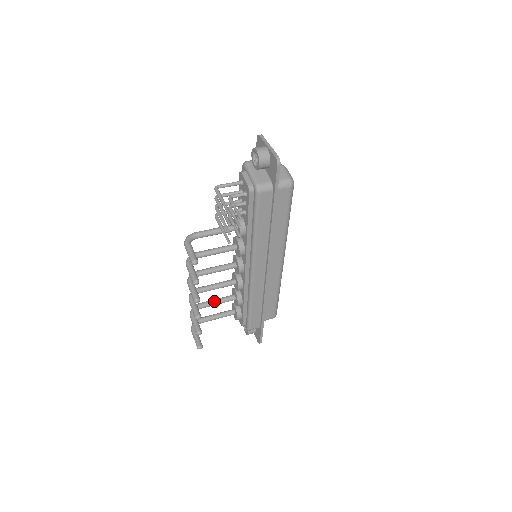
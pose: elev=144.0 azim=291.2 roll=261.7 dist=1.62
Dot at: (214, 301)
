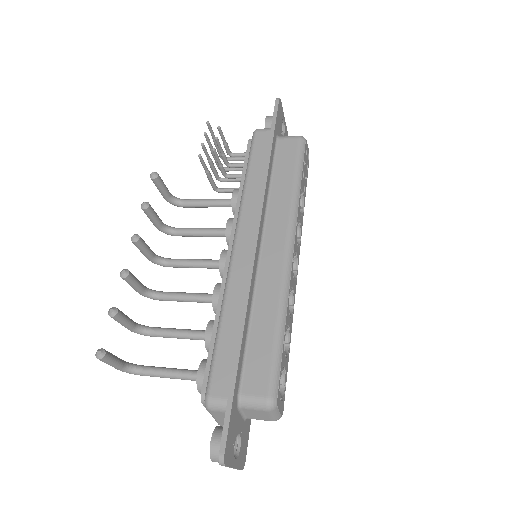
Dot at: occluded
